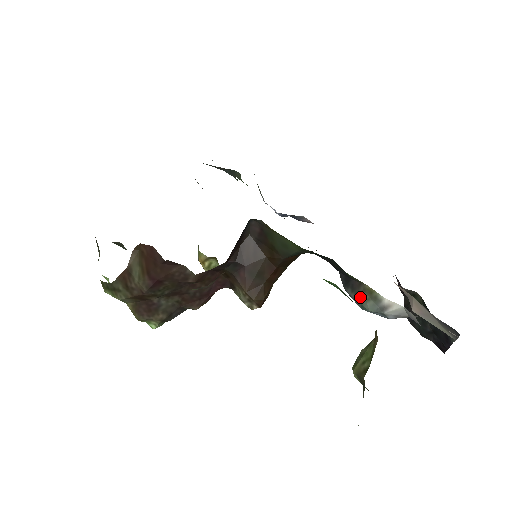
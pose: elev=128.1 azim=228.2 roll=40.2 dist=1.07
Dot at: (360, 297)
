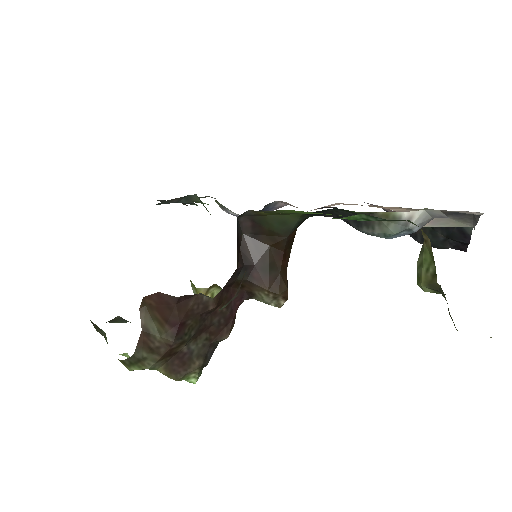
Dot at: (379, 227)
